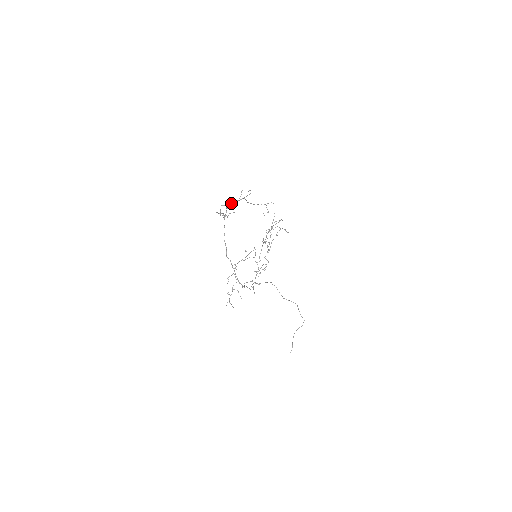
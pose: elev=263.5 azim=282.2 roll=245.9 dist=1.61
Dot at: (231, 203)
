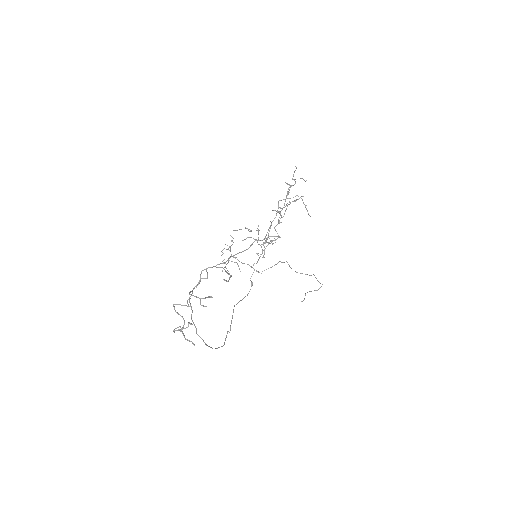
Dot at: (200, 279)
